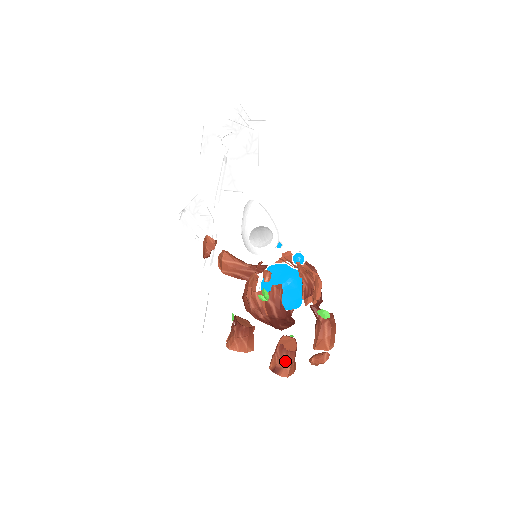
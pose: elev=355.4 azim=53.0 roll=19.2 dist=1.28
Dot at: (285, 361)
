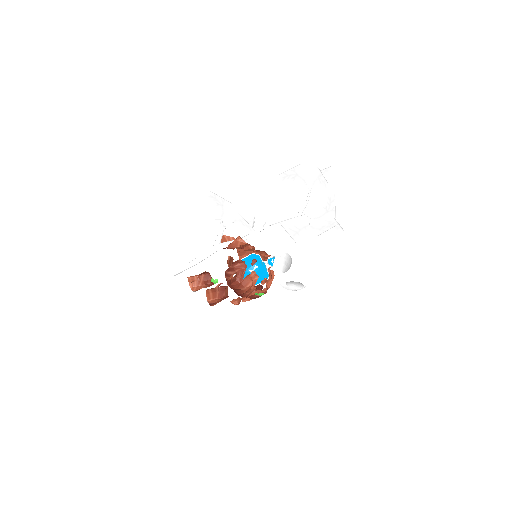
Dot at: occluded
